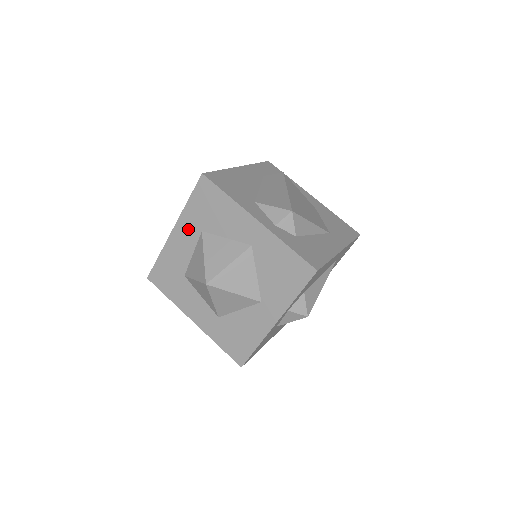
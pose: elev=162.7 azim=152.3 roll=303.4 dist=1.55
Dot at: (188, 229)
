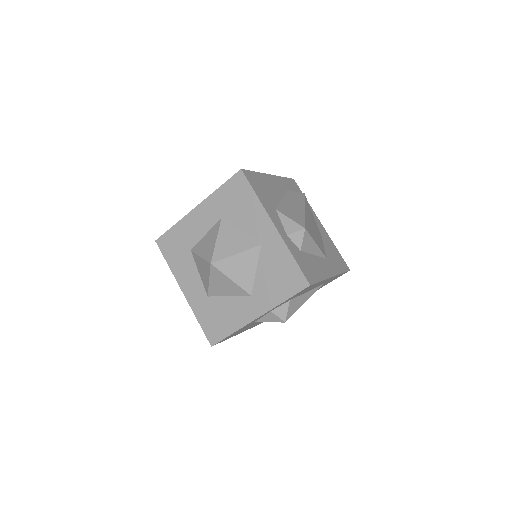
Dot at: (210, 211)
